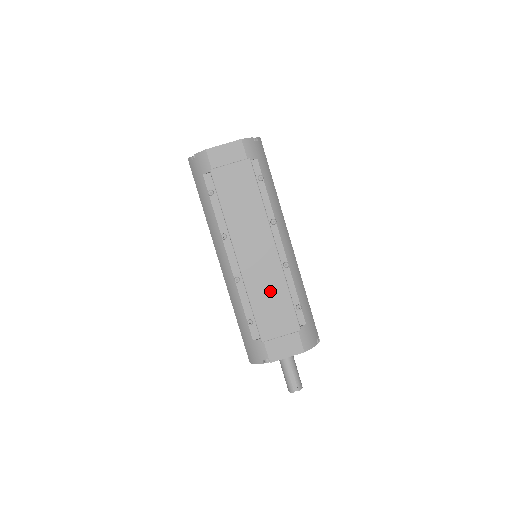
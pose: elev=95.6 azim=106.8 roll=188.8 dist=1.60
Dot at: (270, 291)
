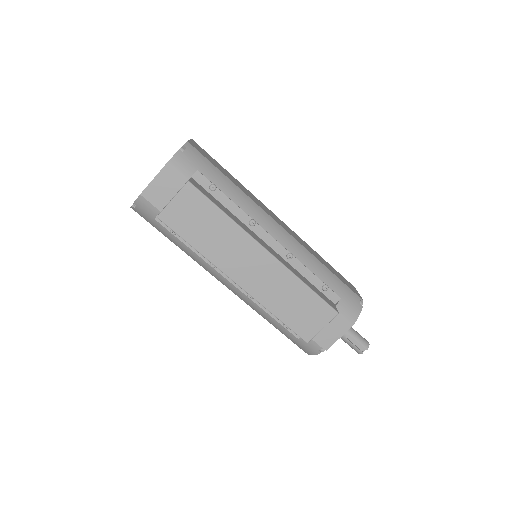
Dot at: (288, 296)
